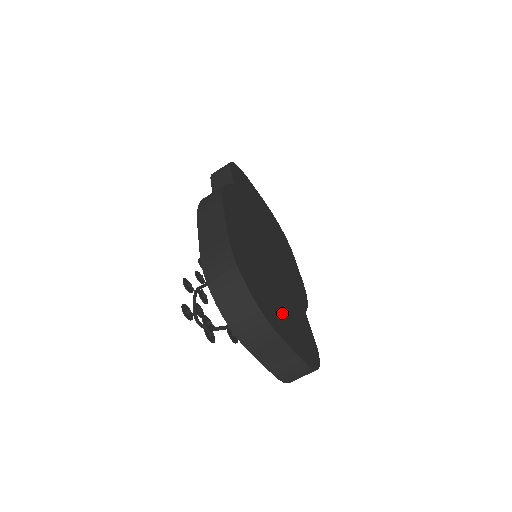
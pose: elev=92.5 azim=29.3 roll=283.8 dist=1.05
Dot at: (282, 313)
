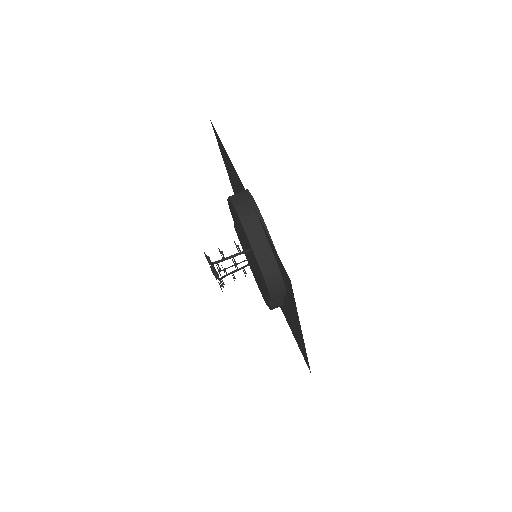
Dot at: occluded
